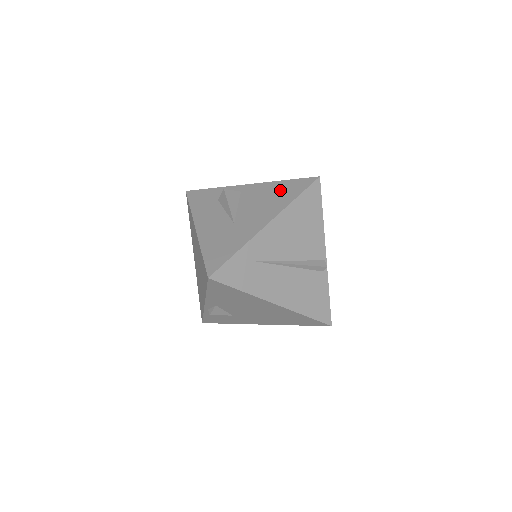
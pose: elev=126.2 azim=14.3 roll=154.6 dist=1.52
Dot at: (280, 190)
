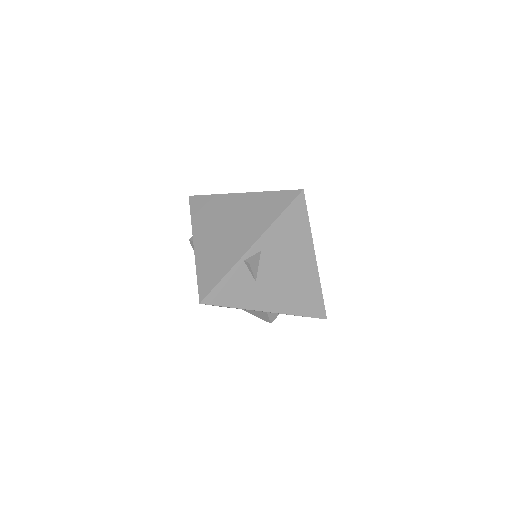
Dot at: occluded
